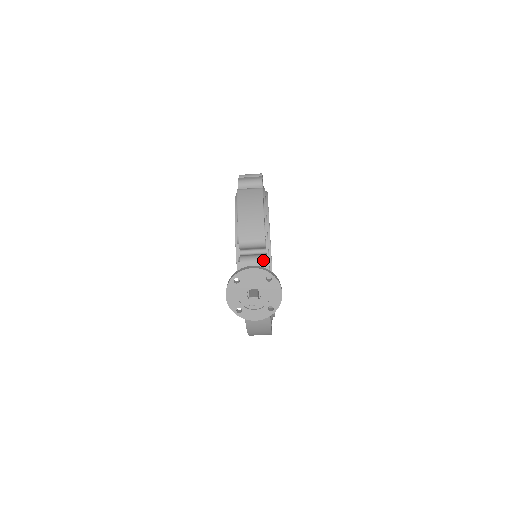
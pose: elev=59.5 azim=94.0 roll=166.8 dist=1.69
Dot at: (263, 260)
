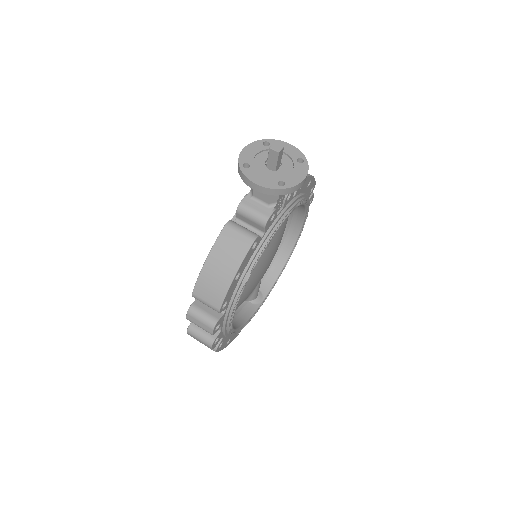
Dot at: occluded
